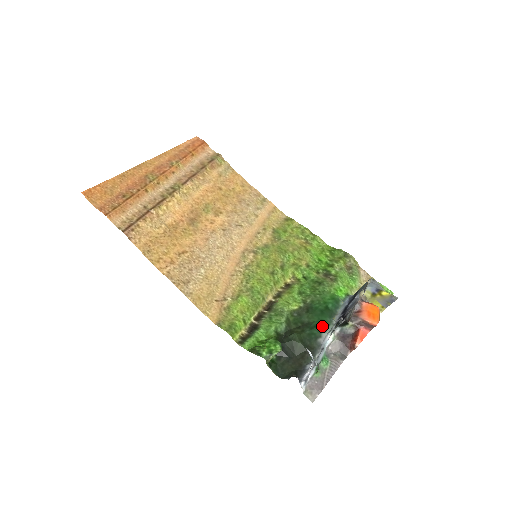
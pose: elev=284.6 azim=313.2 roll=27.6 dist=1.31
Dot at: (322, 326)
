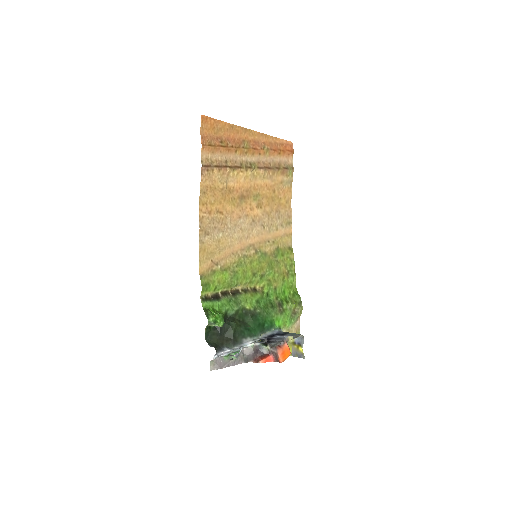
Dot at: (252, 333)
